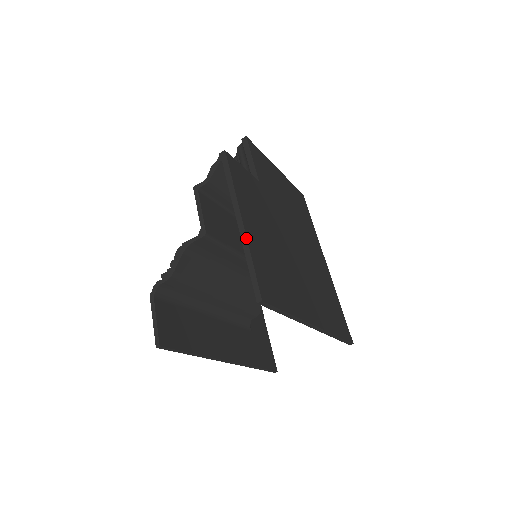
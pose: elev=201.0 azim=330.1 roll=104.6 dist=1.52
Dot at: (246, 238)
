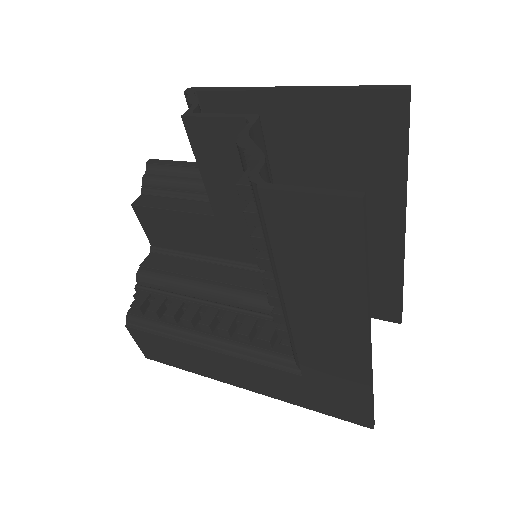
Dot at: (316, 86)
